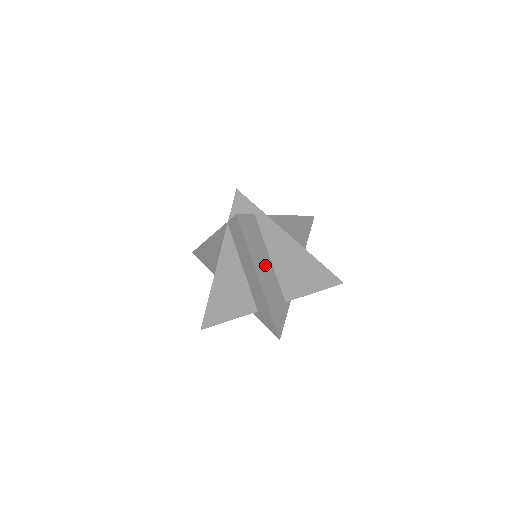
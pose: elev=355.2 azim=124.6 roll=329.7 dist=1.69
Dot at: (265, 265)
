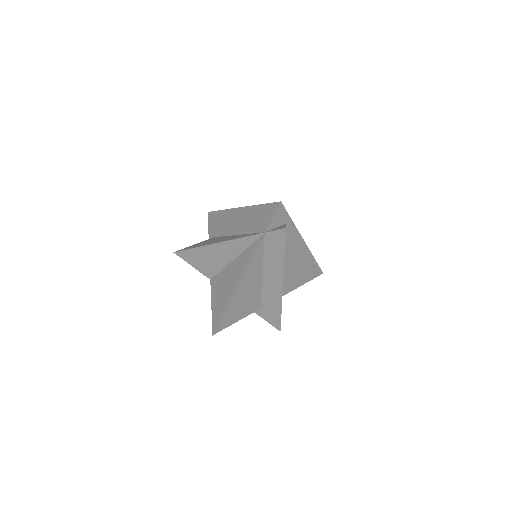
Dot at: occluded
